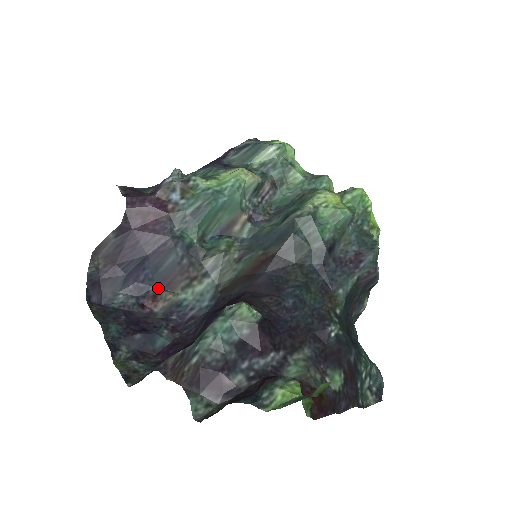
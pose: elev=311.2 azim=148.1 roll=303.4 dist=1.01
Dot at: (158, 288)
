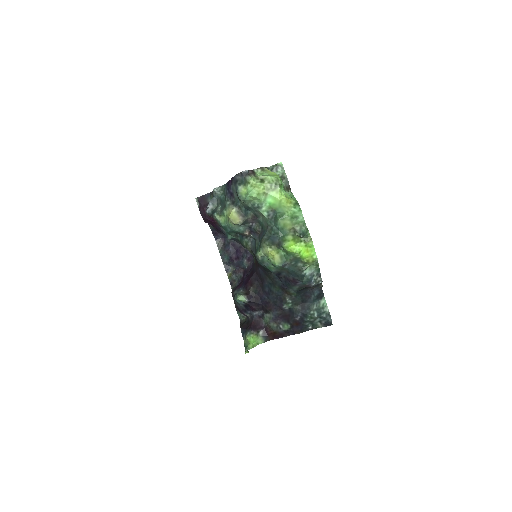
Dot at: occluded
